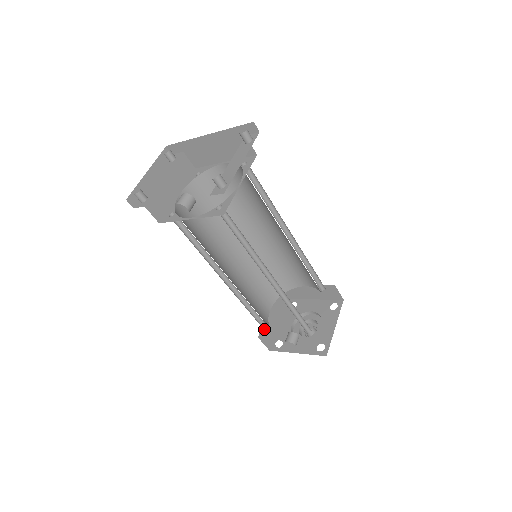
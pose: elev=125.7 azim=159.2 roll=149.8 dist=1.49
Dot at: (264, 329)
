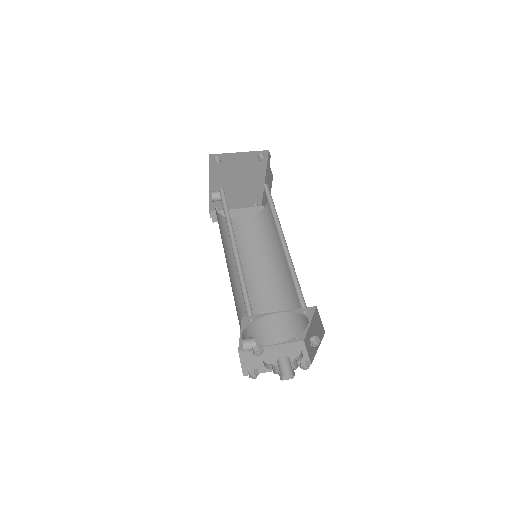
Dot at: occluded
